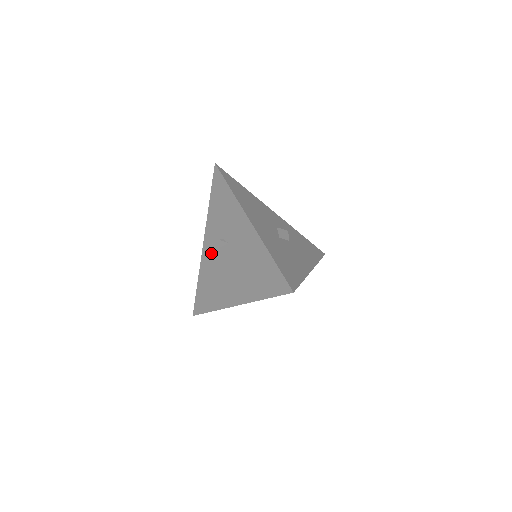
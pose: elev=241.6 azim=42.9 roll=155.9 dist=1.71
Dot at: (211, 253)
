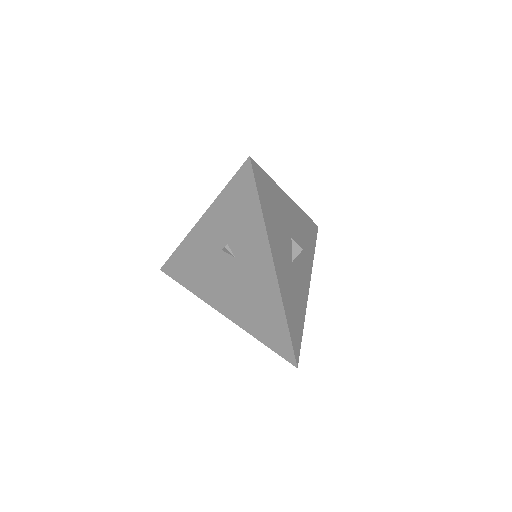
Dot at: (206, 242)
